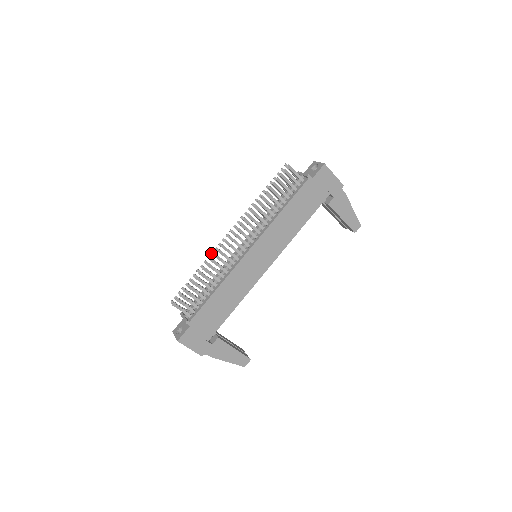
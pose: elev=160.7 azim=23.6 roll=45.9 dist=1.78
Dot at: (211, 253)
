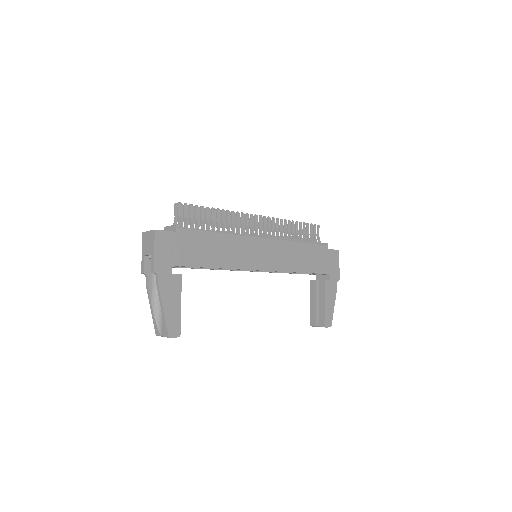
Dot at: occluded
